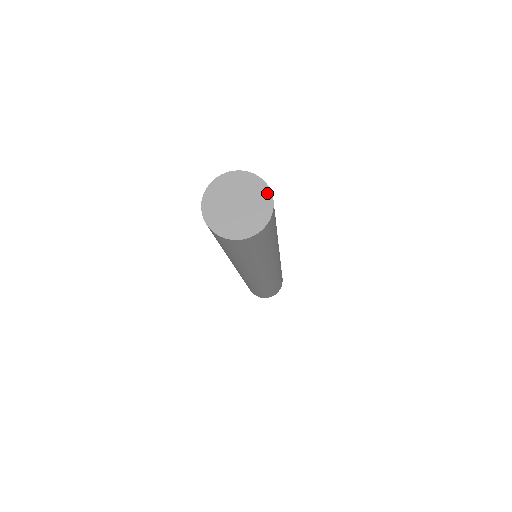
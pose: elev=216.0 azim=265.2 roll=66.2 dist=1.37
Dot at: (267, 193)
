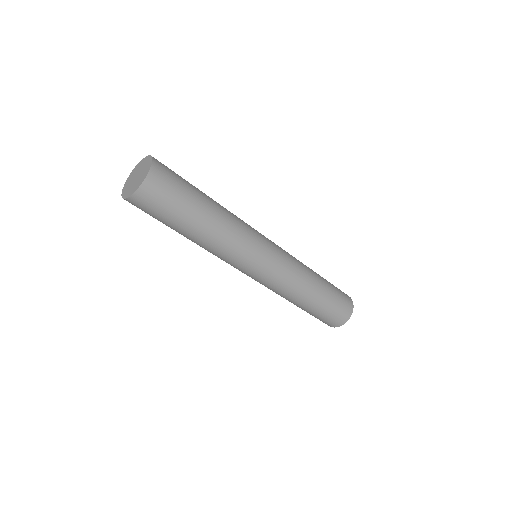
Dot at: (148, 158)
